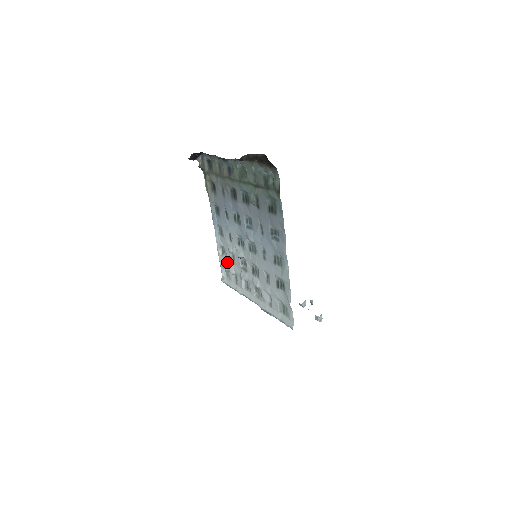
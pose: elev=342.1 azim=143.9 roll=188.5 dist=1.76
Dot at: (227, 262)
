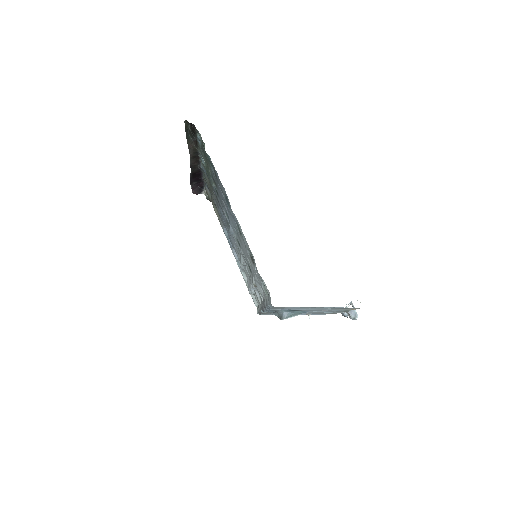
Dot at: (248, 284)
